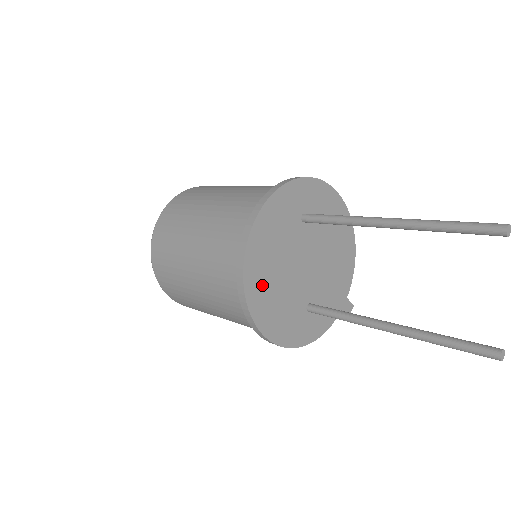
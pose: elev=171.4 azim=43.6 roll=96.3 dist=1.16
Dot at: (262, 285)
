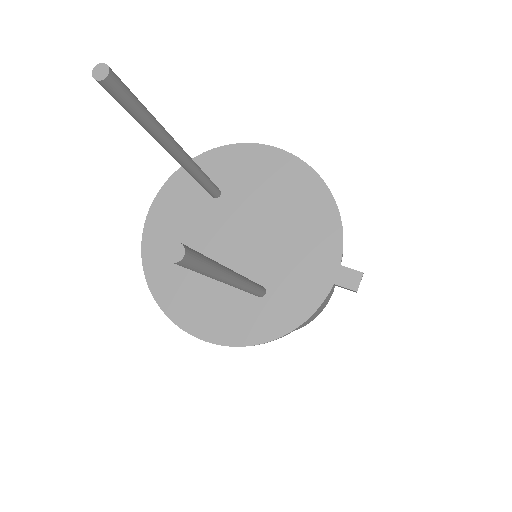
Dot at: (173, 280)
